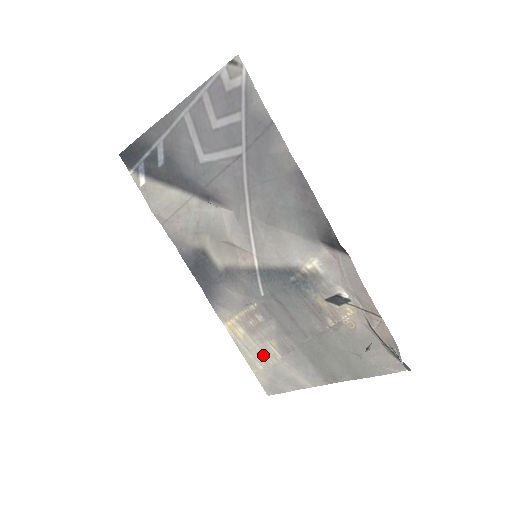
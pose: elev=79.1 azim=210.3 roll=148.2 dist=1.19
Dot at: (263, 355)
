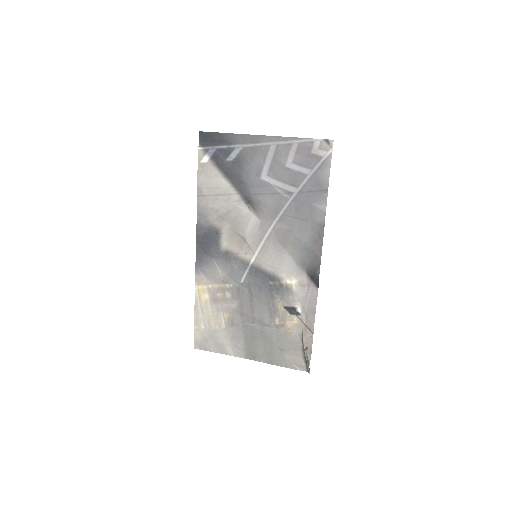
Dot at: (211, 320)
